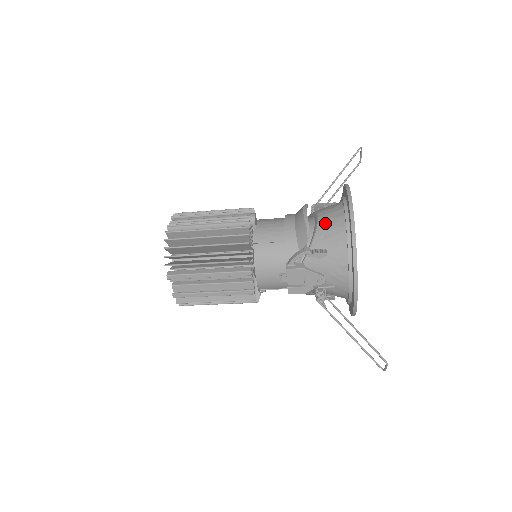
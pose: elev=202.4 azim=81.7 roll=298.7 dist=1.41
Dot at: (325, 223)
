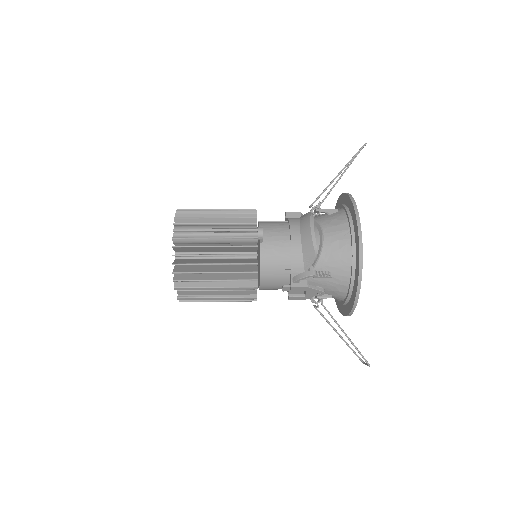
Dot at: (331, 244)
